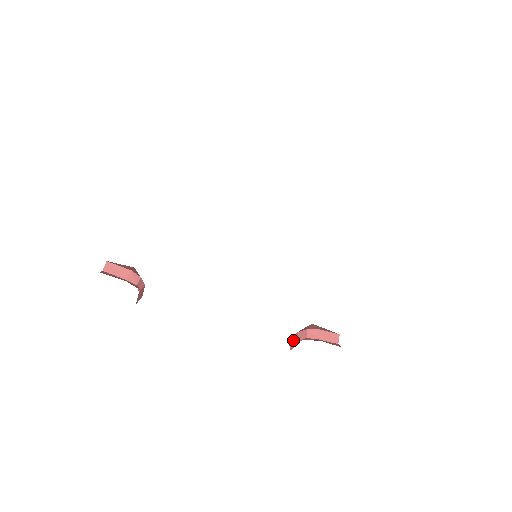
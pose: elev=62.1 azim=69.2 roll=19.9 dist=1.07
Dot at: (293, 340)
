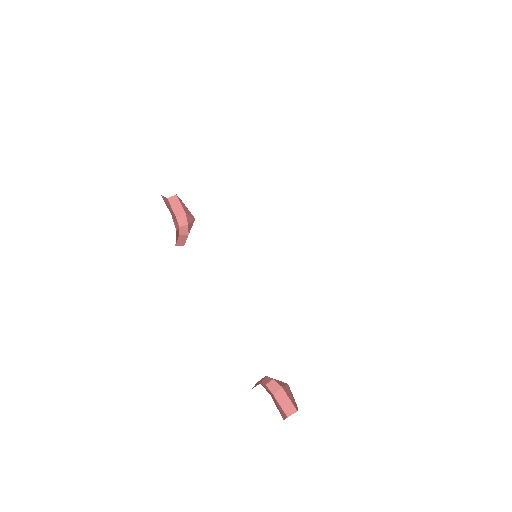
Dot at: (259, 381)
